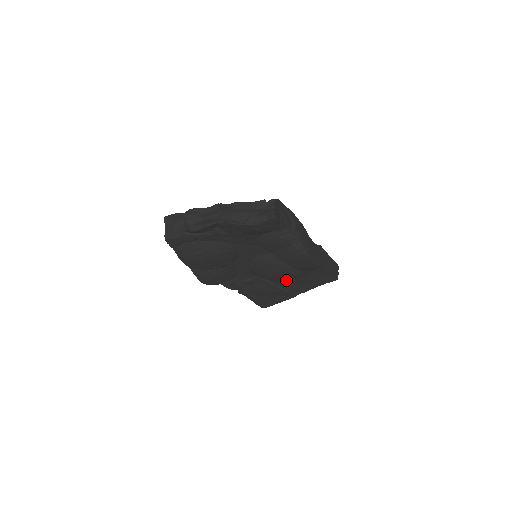
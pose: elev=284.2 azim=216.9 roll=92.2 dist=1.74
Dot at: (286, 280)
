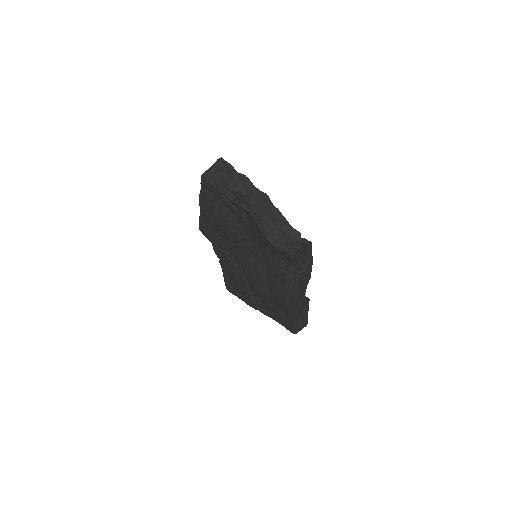
Dot at: occluded
